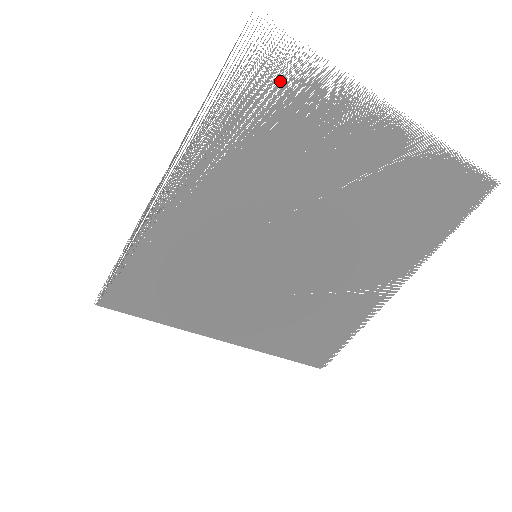
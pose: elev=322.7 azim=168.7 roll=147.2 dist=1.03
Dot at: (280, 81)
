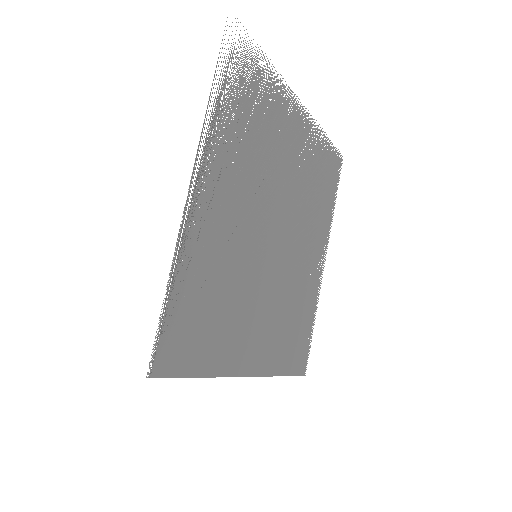
Dot at: (252, 71)
